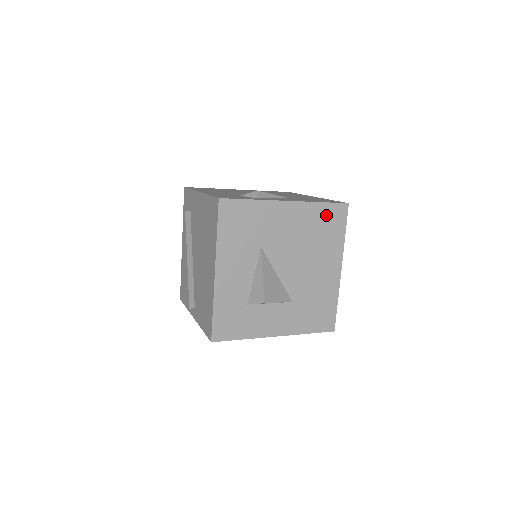
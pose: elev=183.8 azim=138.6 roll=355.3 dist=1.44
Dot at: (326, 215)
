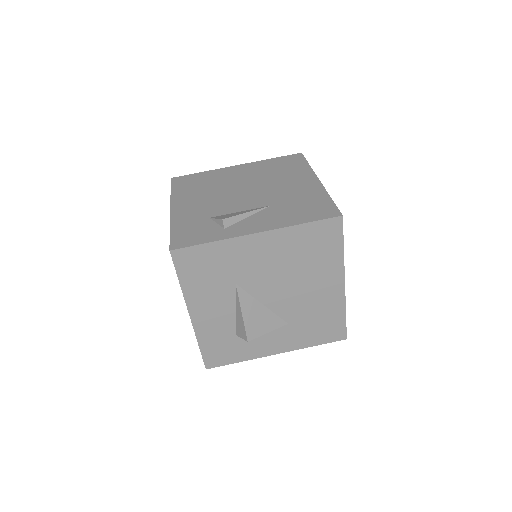
Dot at: (313, 235)
